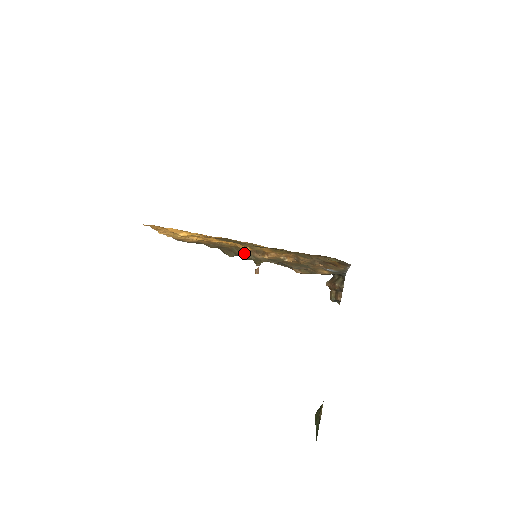
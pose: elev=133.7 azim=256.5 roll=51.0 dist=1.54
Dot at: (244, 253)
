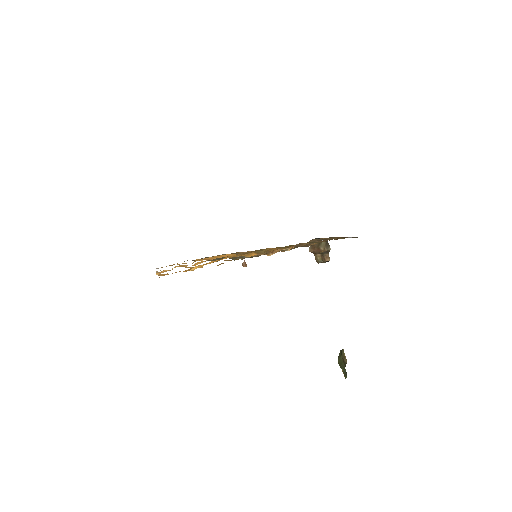
Dot at: (238, 256)
